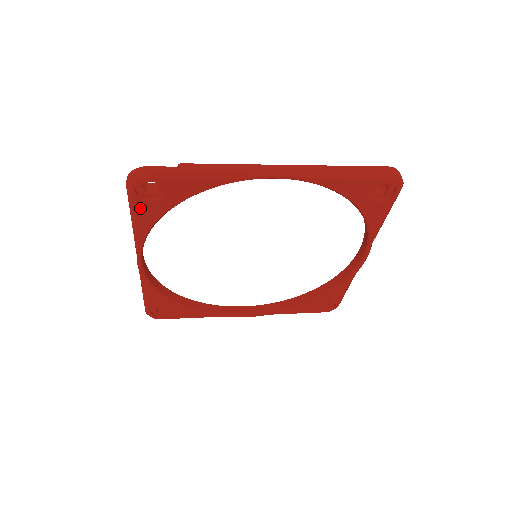
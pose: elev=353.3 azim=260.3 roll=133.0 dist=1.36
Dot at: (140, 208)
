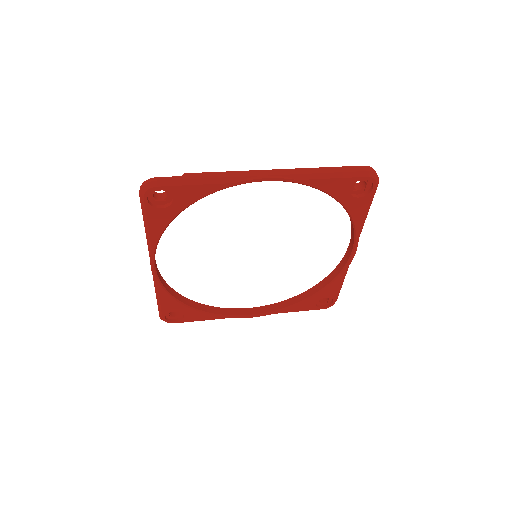
Dot at: (152, 215)
